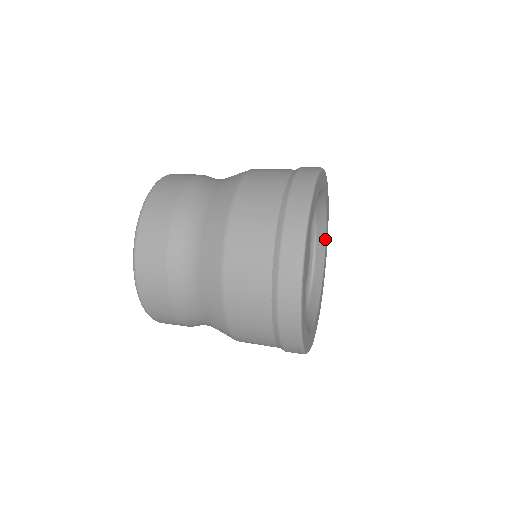
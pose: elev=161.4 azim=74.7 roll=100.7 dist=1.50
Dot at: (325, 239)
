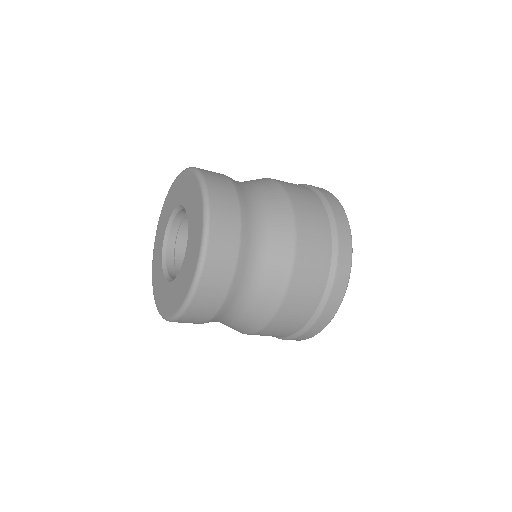
Dot at: occluded
